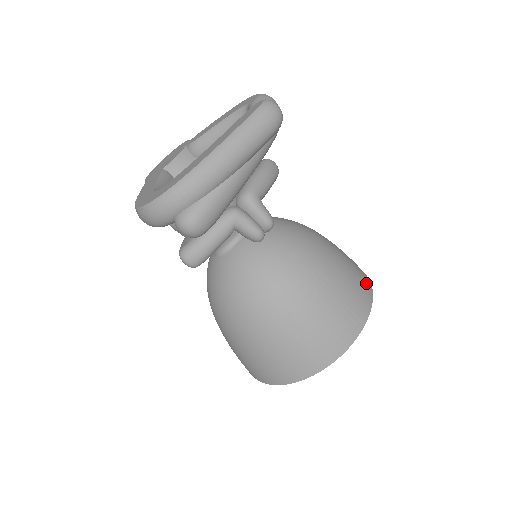
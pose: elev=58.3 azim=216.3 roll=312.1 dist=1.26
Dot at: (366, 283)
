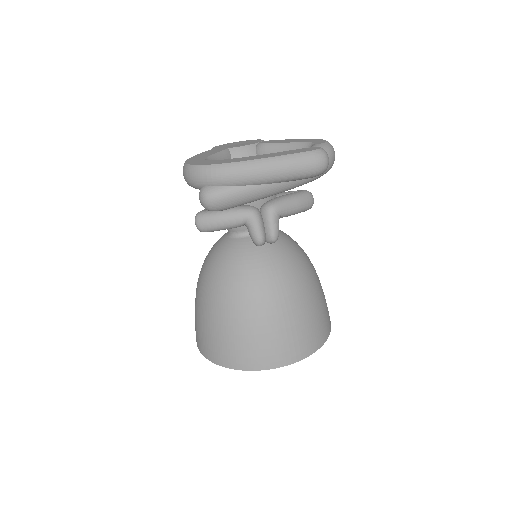
Dot at: (323, 334)
